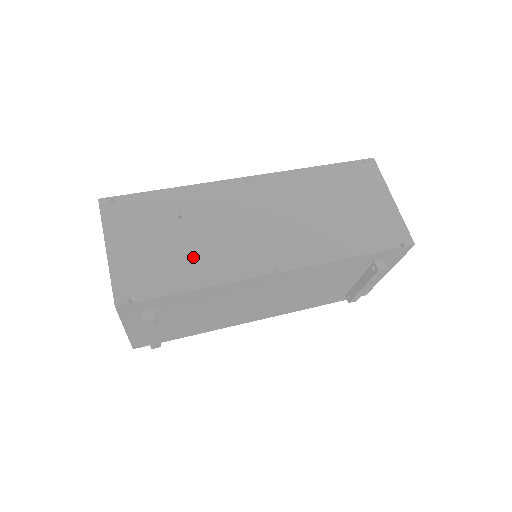
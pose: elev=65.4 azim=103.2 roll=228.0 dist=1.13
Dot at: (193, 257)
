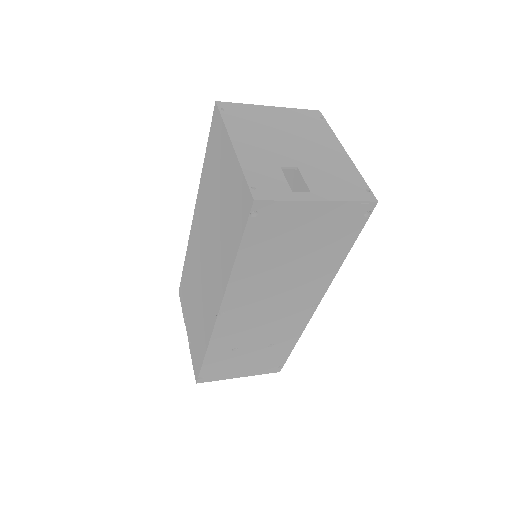
Dot at: (272, 344)
